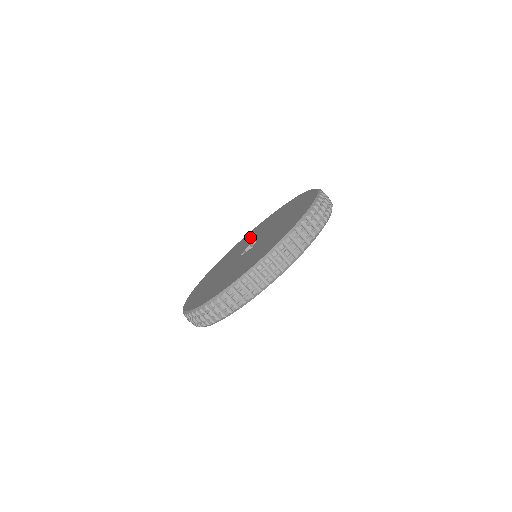
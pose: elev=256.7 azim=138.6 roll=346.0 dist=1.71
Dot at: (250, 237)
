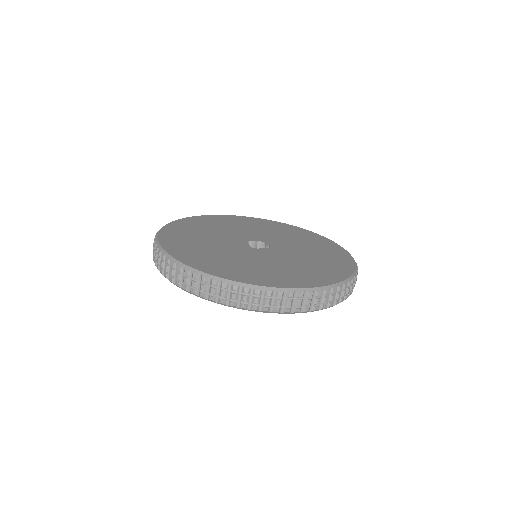
Dot at: (216, 228)
